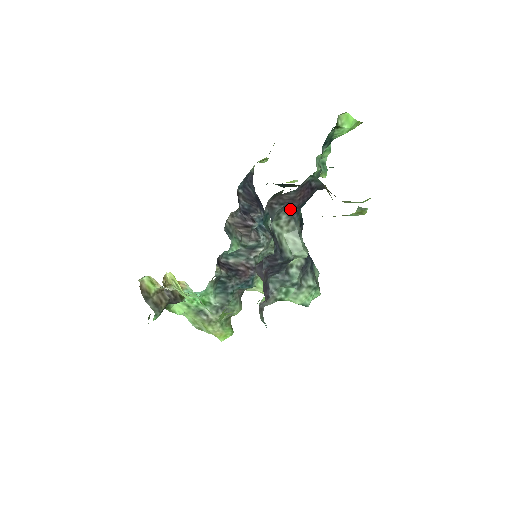
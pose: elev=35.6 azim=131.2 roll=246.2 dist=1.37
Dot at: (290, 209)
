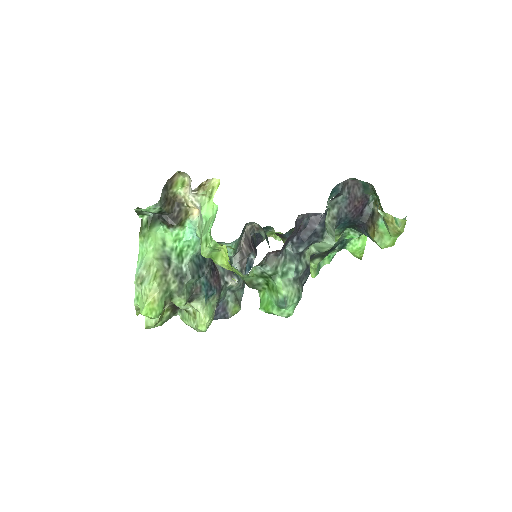
Dot at: (341, 210)
